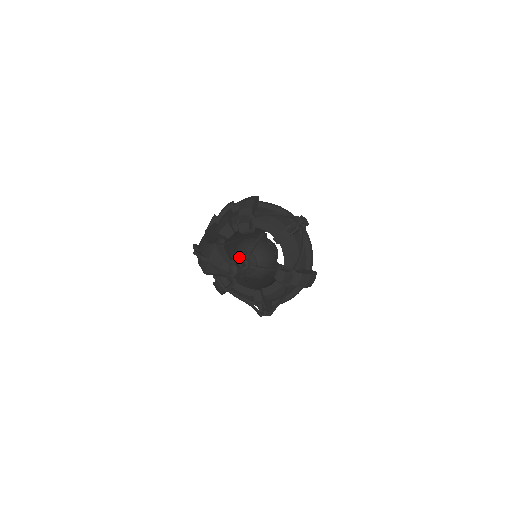
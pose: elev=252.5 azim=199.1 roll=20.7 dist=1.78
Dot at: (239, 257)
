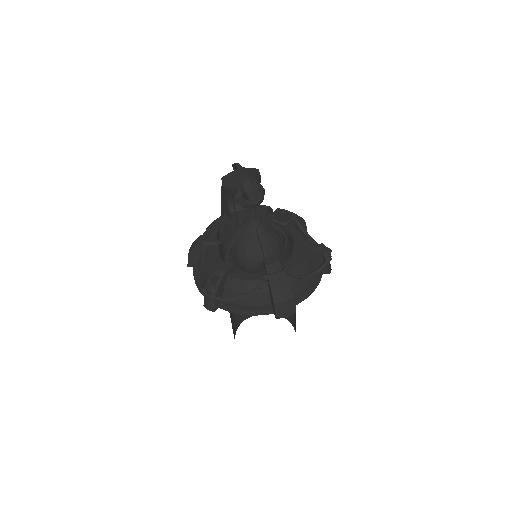
Dot at: occluded
